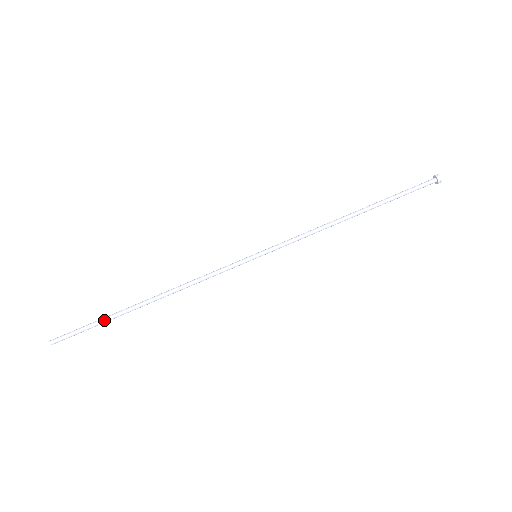
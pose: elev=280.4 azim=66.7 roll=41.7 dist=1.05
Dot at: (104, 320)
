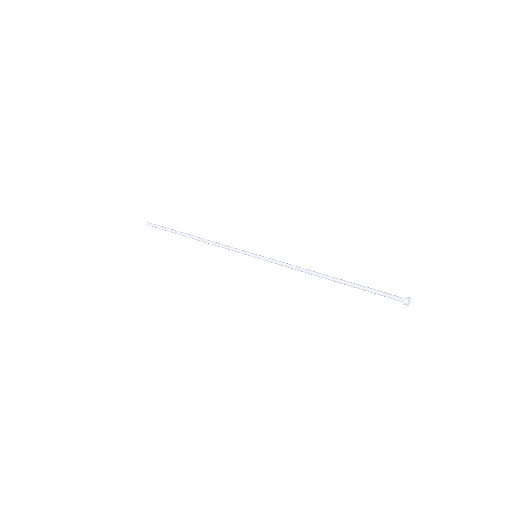
Dot at: (172, 229)
